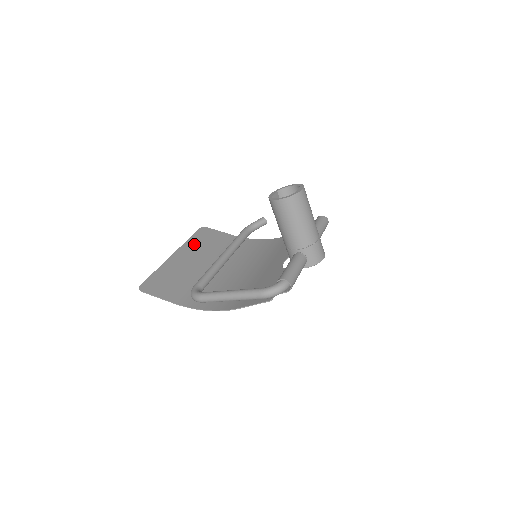
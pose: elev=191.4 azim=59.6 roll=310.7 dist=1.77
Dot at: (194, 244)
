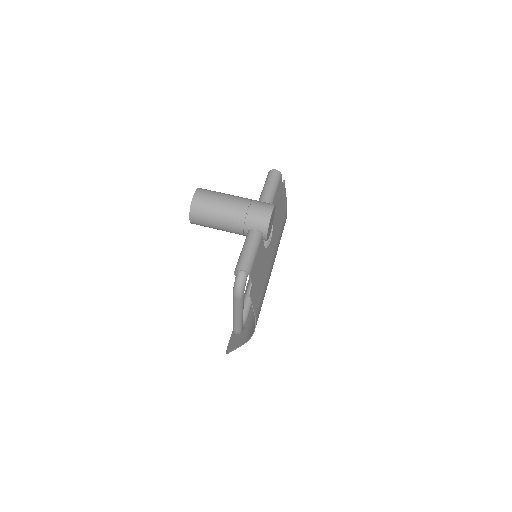
Dot at: occluded
